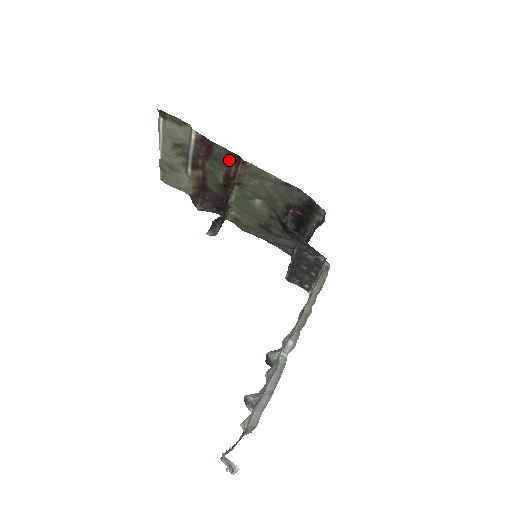
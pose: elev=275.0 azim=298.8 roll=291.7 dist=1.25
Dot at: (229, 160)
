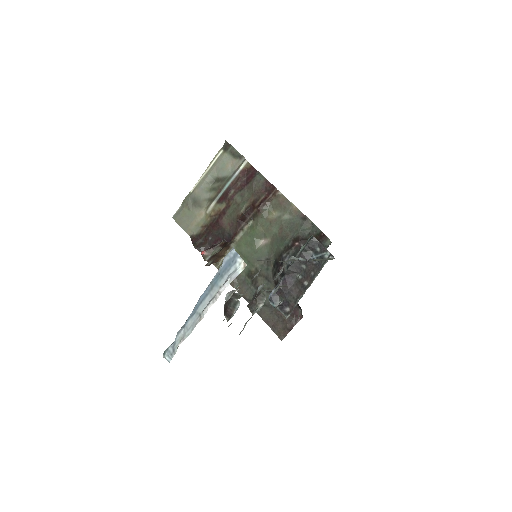
Dot at: (262, 191)
